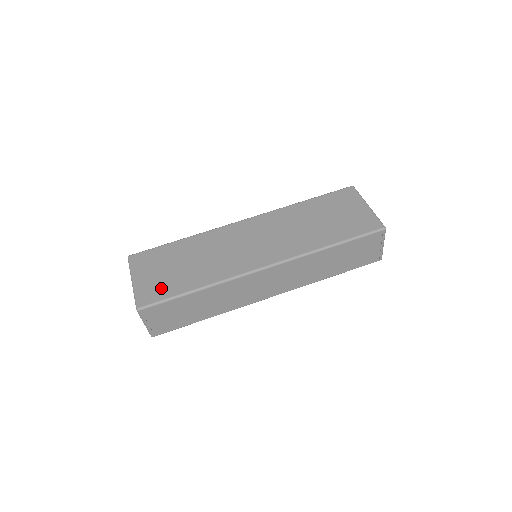
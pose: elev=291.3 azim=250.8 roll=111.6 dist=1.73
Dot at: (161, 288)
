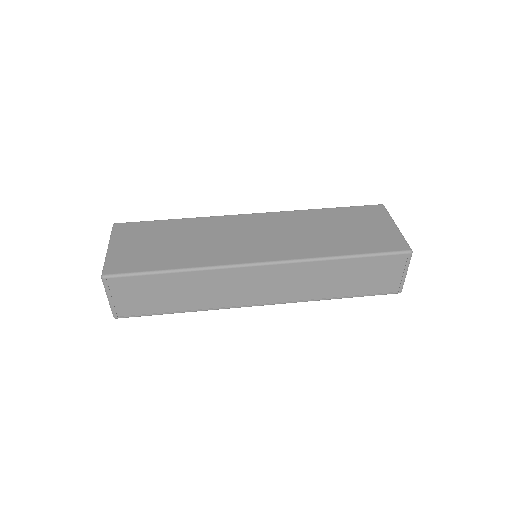
Dot at: (137, 260)
